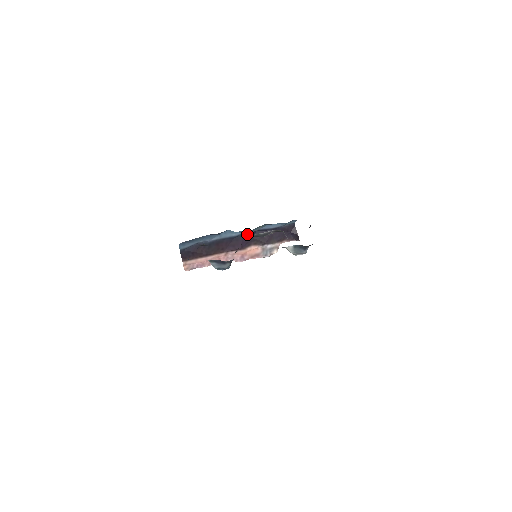
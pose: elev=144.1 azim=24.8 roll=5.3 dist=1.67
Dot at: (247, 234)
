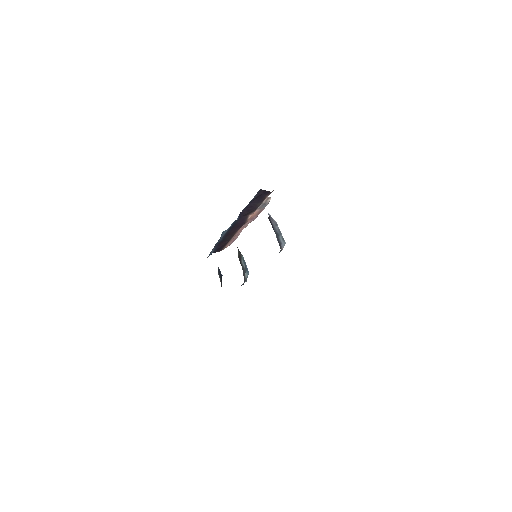
Dot at: (237, 220)
